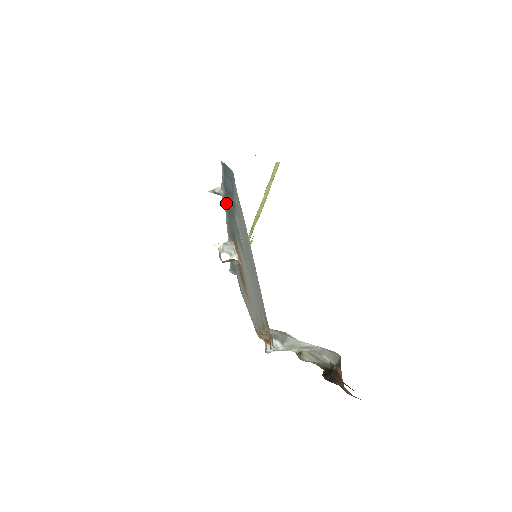
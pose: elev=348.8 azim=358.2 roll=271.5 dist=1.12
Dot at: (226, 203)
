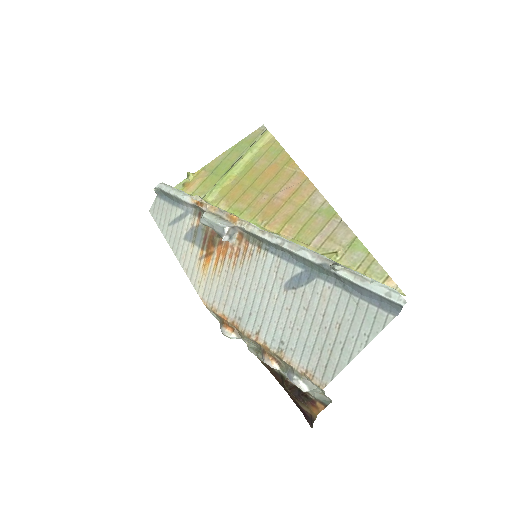
Dot at: (326, 270)
